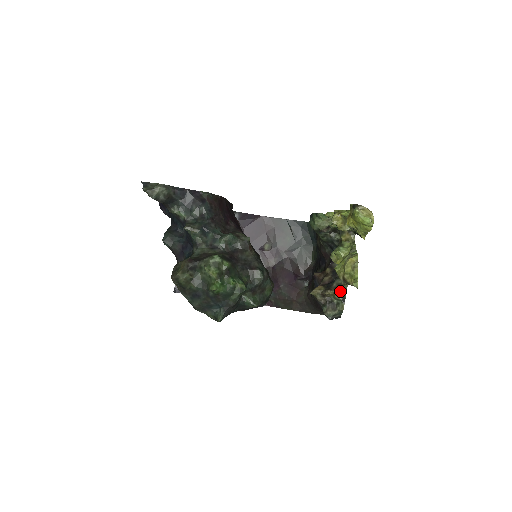
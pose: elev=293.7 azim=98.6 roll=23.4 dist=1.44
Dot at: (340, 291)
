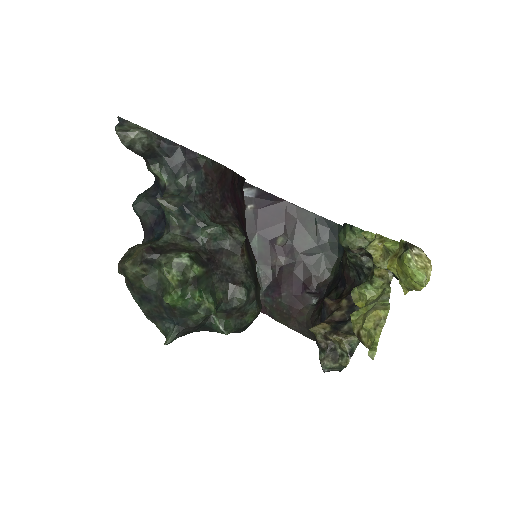
Dot at: (350, 341)
